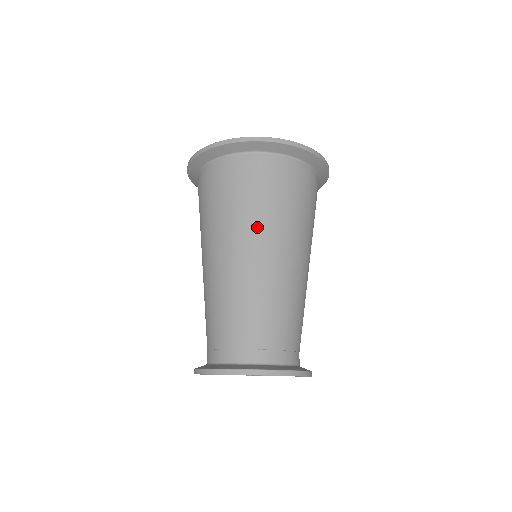
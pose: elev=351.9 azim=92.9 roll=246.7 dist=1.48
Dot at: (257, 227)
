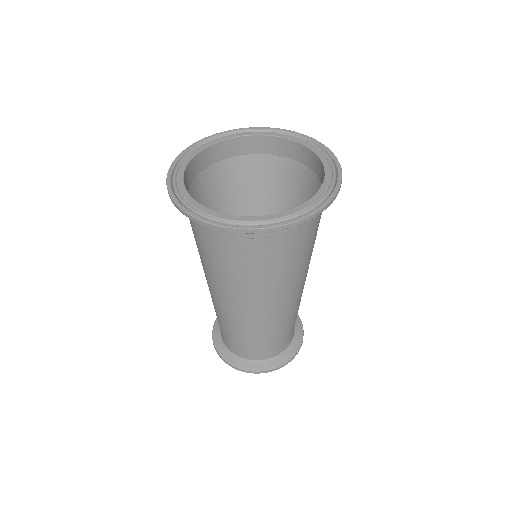
Dot at: (246, 289)
